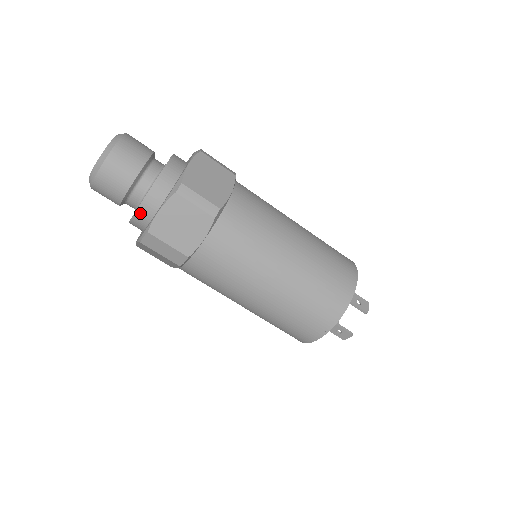
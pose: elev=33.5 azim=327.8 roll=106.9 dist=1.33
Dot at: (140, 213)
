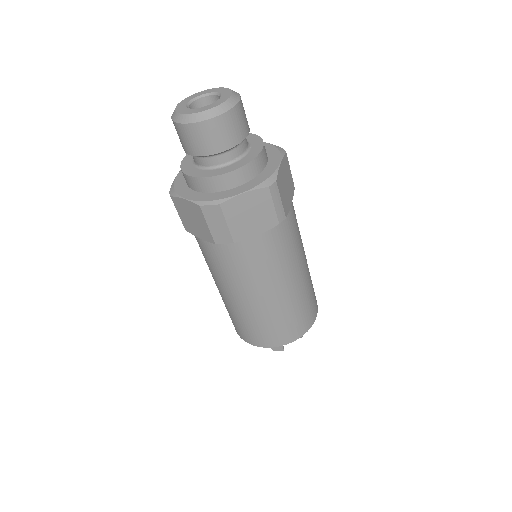
Dot at: (217, 180)
